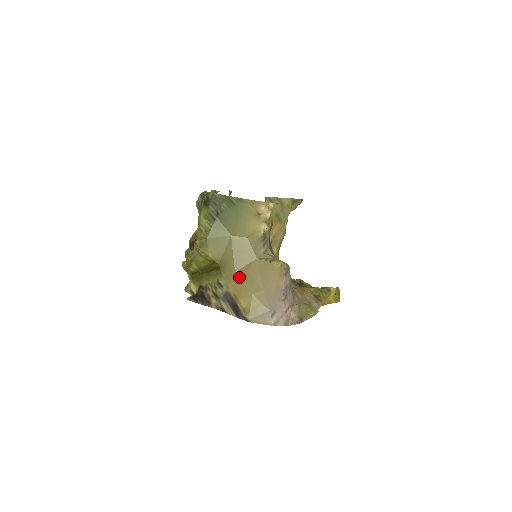
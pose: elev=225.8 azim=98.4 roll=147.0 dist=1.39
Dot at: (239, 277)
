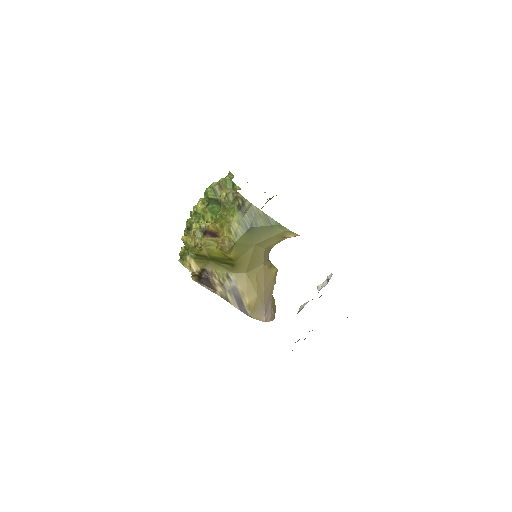
Dot at: (249, 278)
